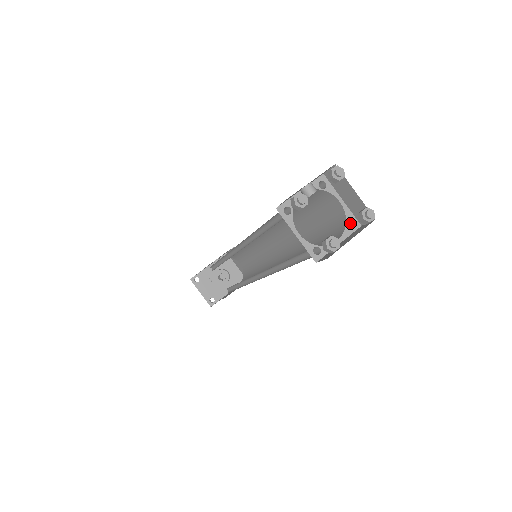
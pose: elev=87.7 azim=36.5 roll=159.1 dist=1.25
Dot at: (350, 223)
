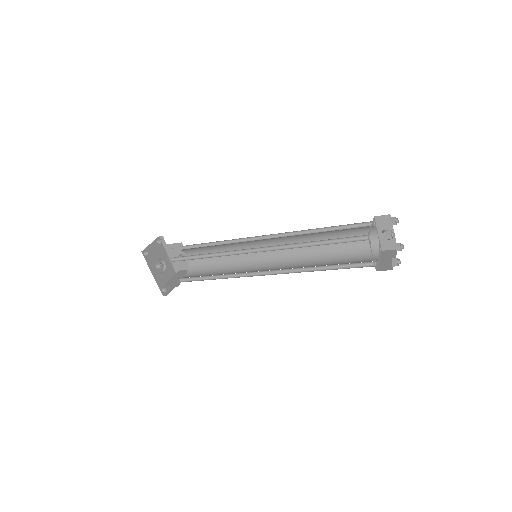
Dot at: (372, 266)
